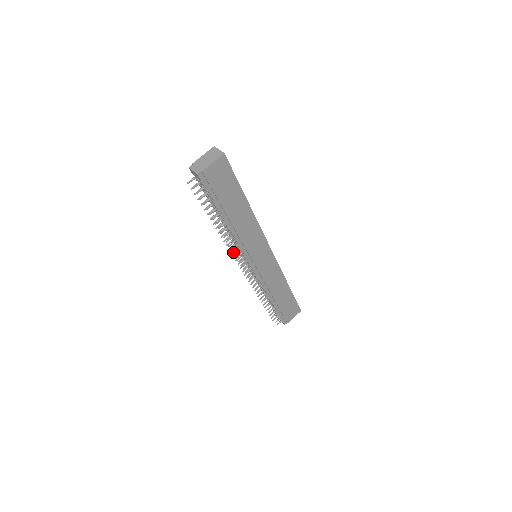
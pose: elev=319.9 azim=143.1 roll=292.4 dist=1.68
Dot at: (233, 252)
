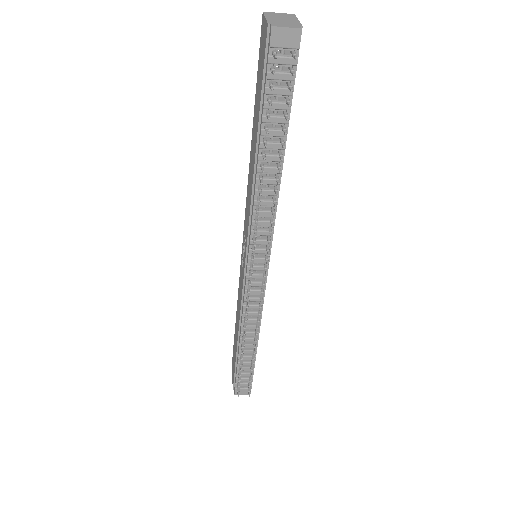
Dot at: (255, 244)
